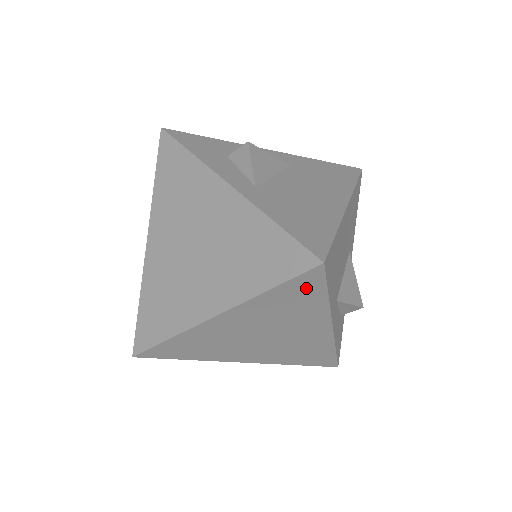
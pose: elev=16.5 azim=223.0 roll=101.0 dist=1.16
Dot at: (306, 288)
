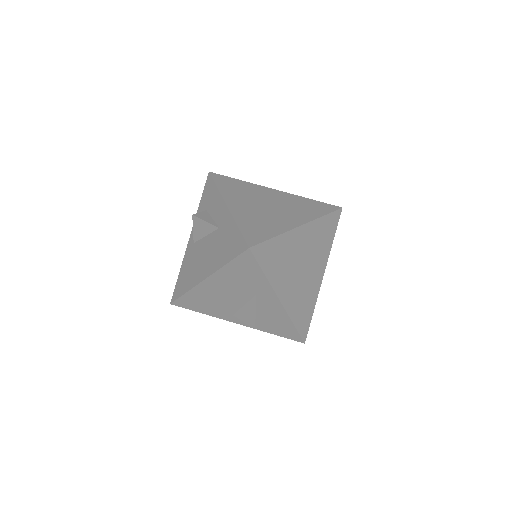
Dot at: (332, 224)
